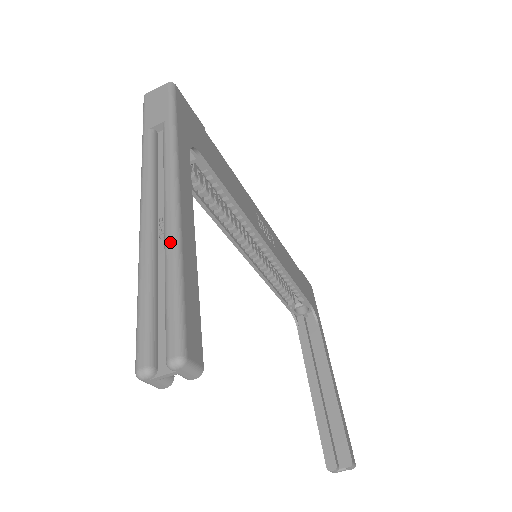
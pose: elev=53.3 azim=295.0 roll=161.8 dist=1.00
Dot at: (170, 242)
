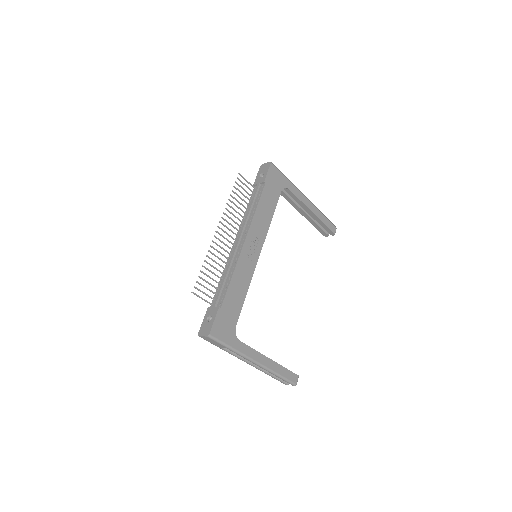
Dot at: occluded
